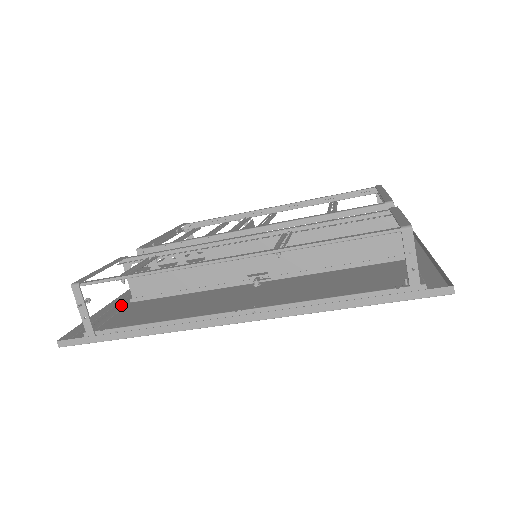
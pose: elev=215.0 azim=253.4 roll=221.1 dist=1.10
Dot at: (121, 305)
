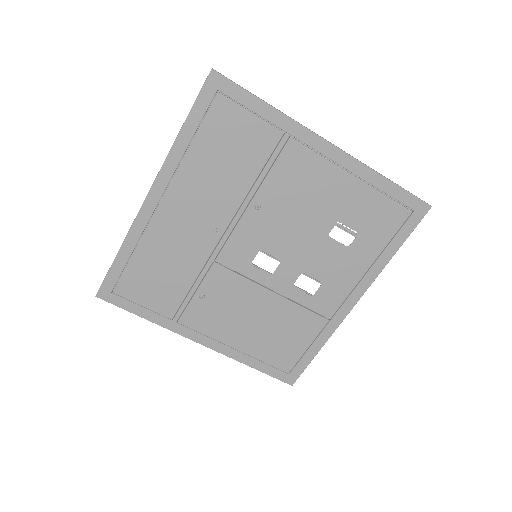
Dot at: (158, 310)
